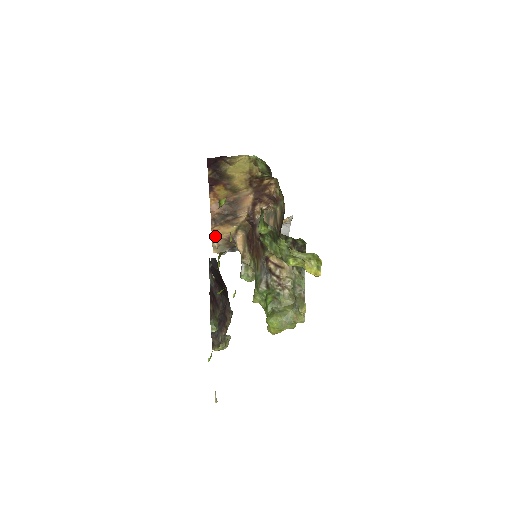
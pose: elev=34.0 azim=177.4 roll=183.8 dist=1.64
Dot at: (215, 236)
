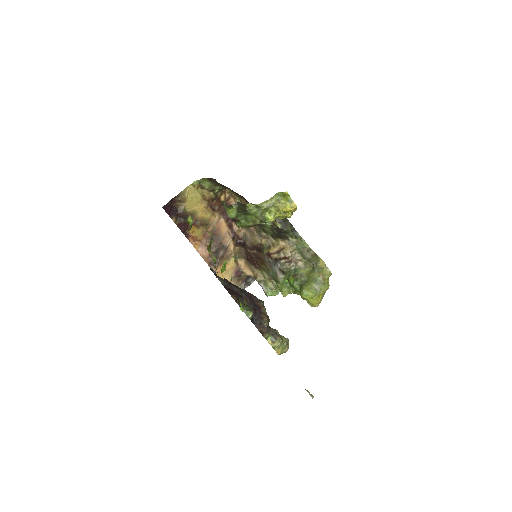
Dot at: occluded
